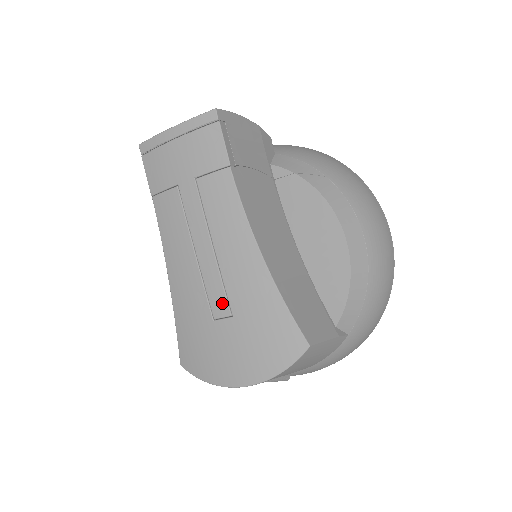
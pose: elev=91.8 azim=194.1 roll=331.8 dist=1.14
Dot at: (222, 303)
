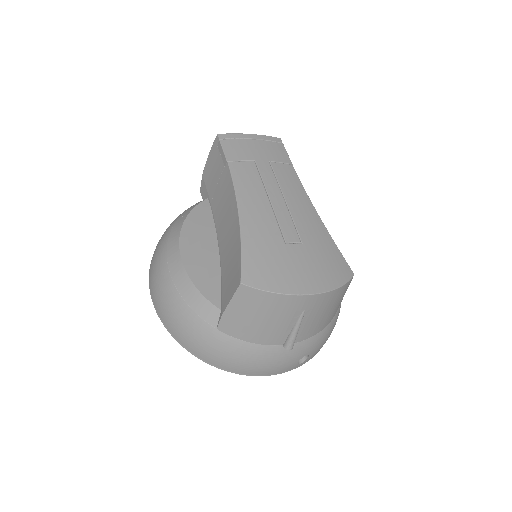
Dot at: (293, 233)
